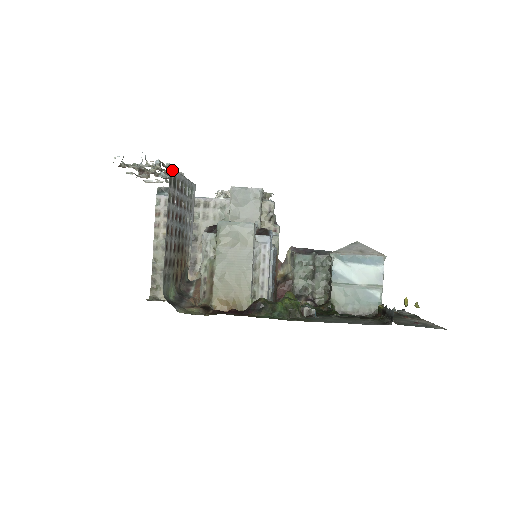
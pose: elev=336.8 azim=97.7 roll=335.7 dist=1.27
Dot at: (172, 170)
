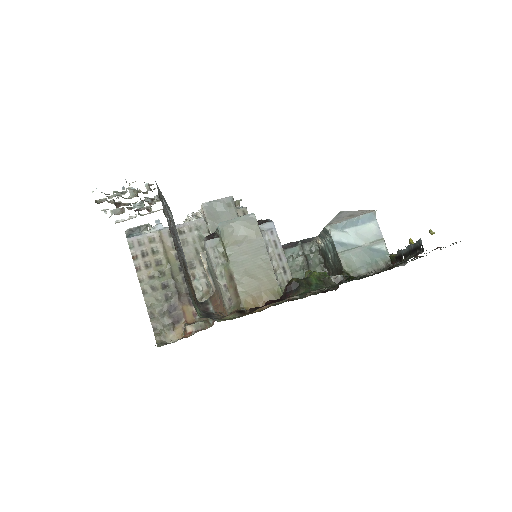
Dot at: (157, 185)
